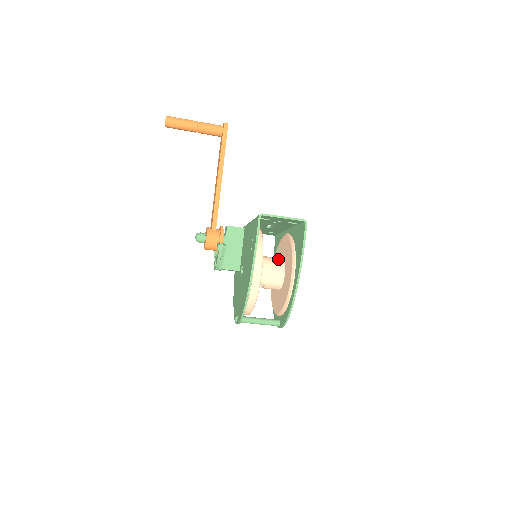
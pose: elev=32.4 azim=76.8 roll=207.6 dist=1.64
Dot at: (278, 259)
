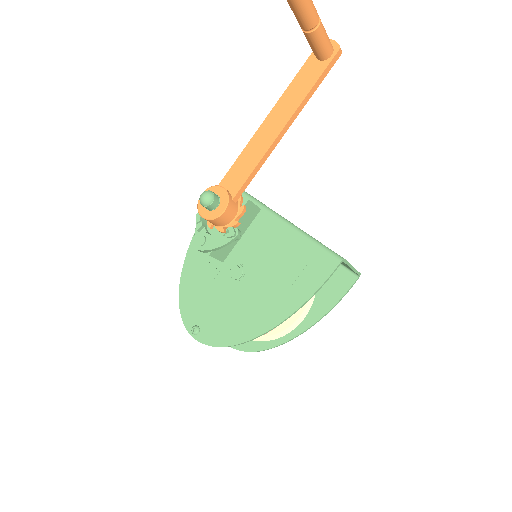
Dot at: occluded
